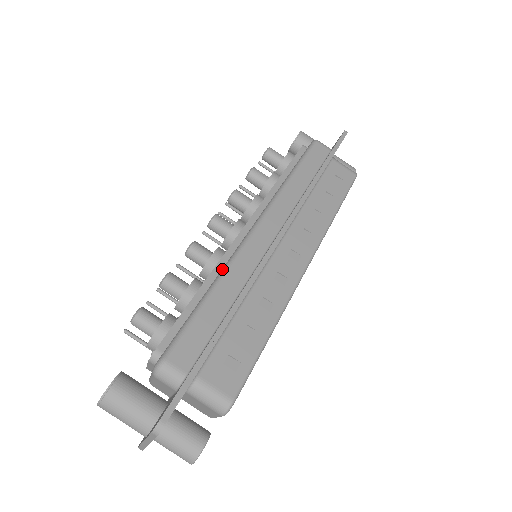
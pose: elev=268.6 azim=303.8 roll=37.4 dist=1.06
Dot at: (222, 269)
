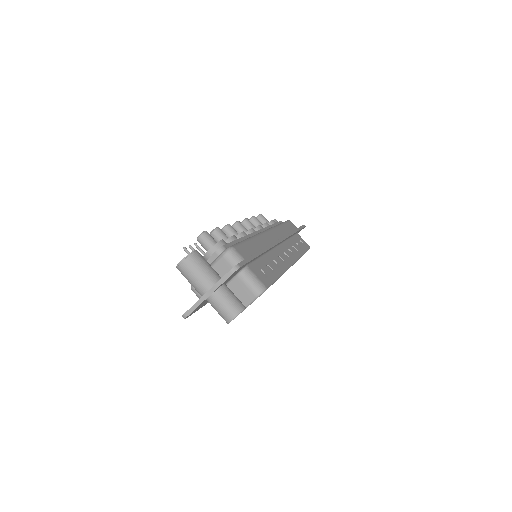
Dot at: occluded
